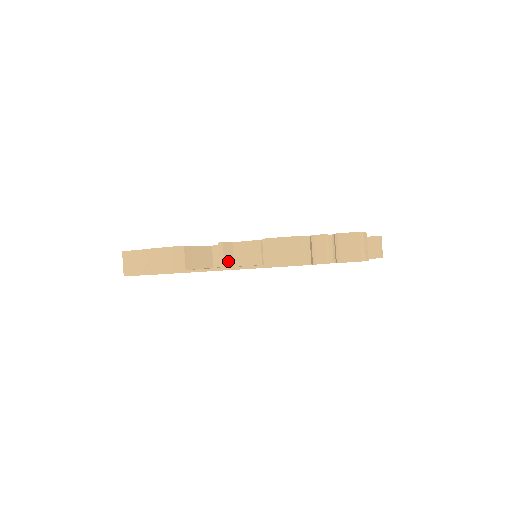
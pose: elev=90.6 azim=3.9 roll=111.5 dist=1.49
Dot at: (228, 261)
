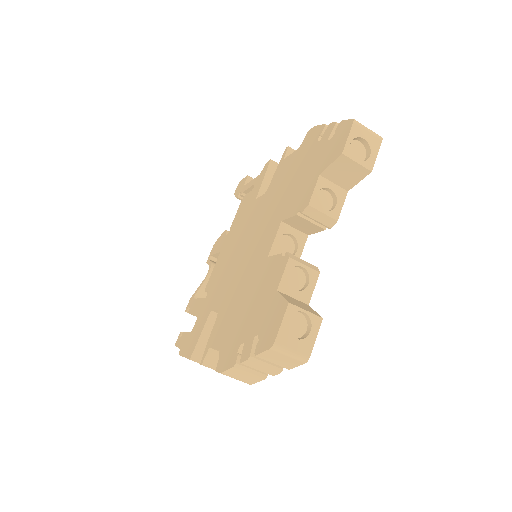
Dot at: occluded
